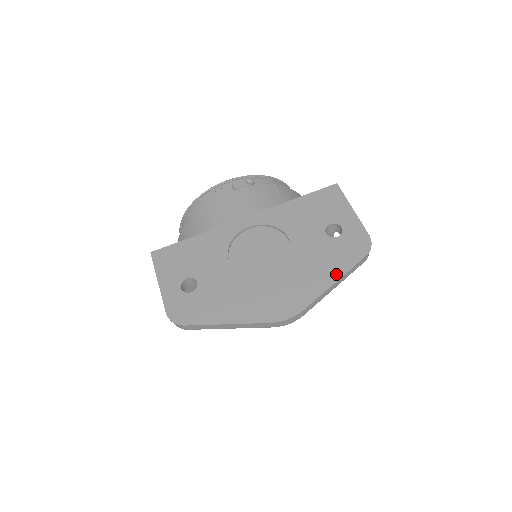
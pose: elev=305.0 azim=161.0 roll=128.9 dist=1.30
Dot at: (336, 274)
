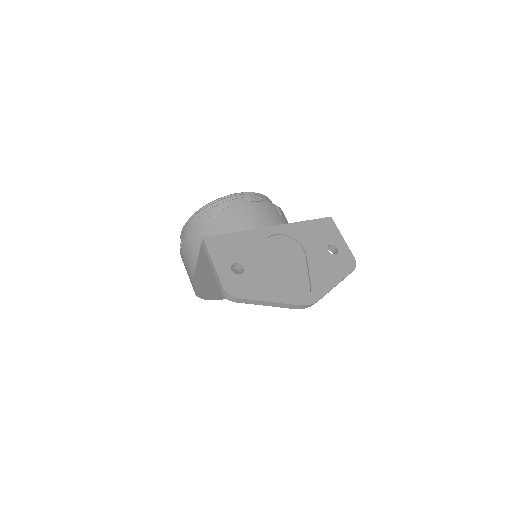
Dot at: (337, 279)
